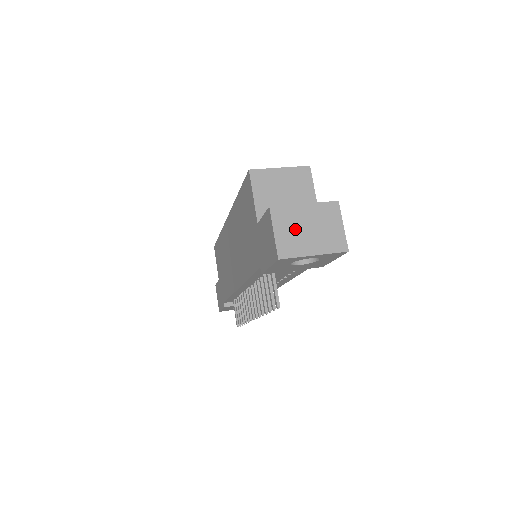
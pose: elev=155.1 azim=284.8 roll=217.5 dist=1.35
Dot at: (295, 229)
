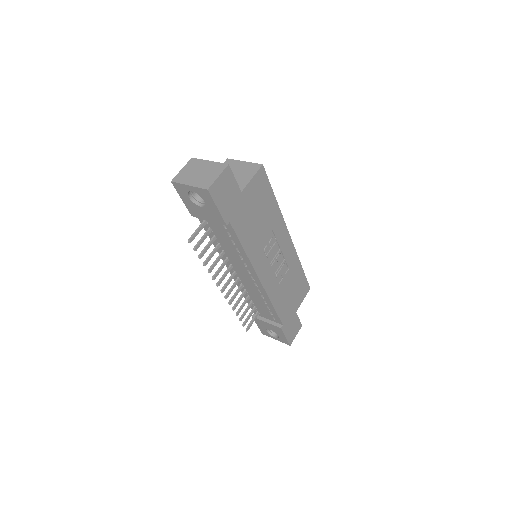
Dot at: (193, 171)
